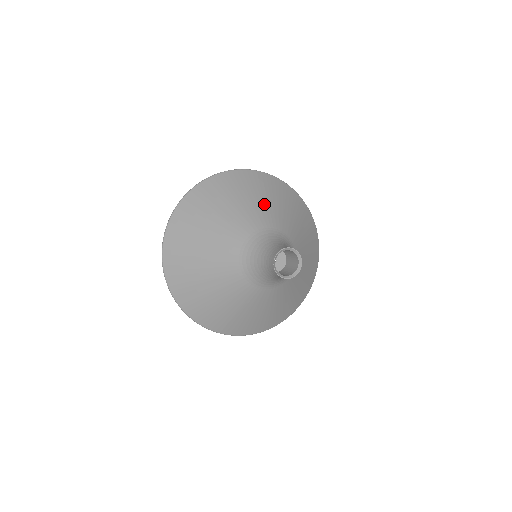
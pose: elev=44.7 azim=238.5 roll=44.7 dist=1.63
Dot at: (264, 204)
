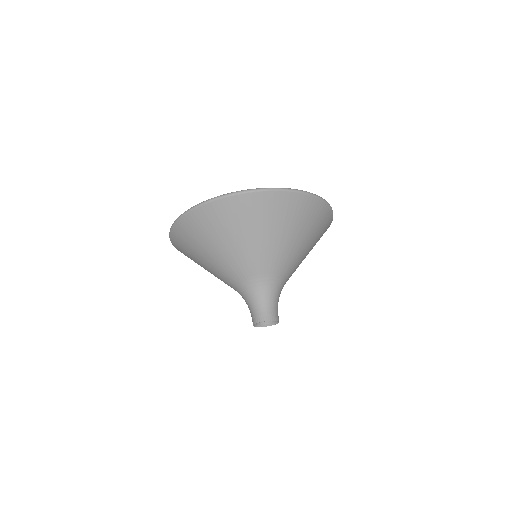
Dot at: (281, 244)
